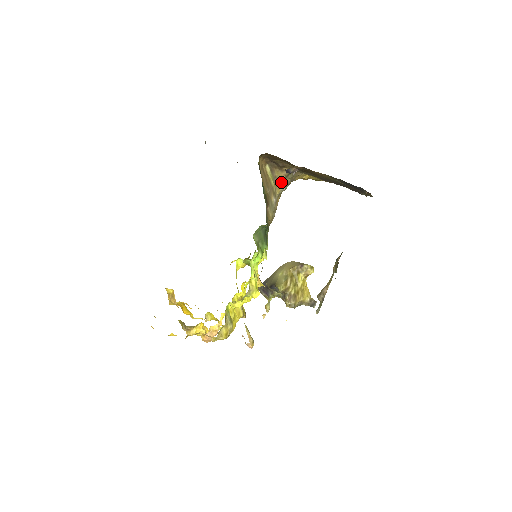
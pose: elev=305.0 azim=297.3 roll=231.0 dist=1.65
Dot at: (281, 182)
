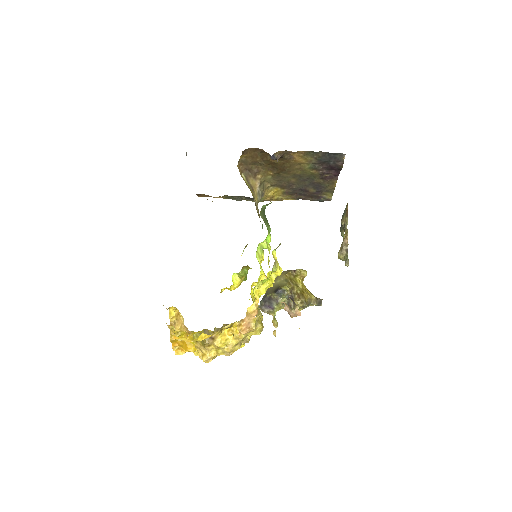
Dot at: (256, 191)
